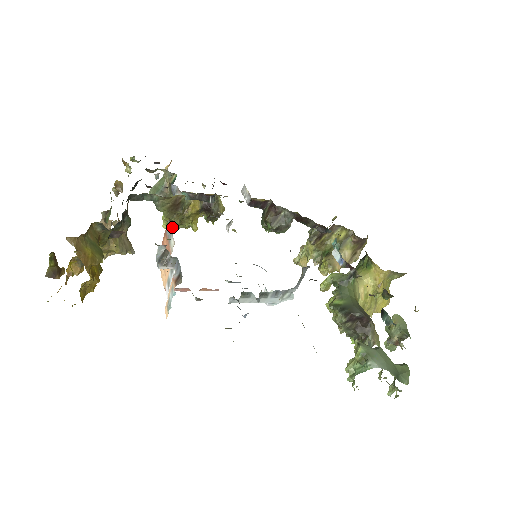
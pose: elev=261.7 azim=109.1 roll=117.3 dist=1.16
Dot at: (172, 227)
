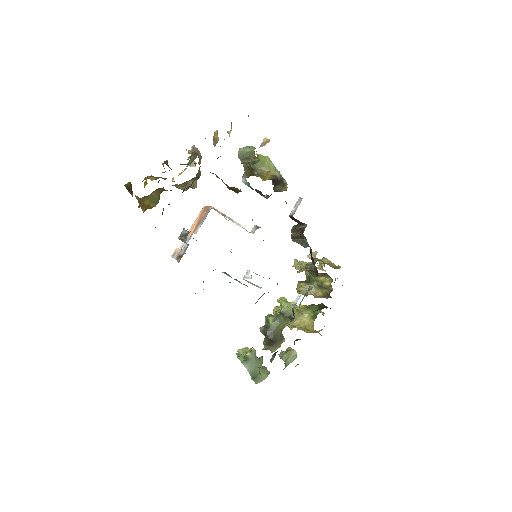
Dot at: occluded
